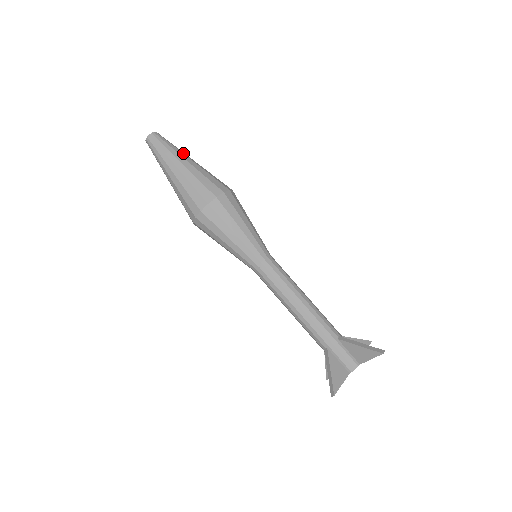
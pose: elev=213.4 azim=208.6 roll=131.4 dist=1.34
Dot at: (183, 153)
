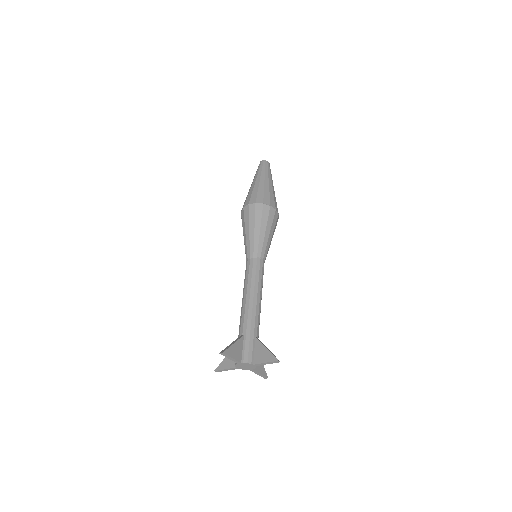
Dot at: occluded
